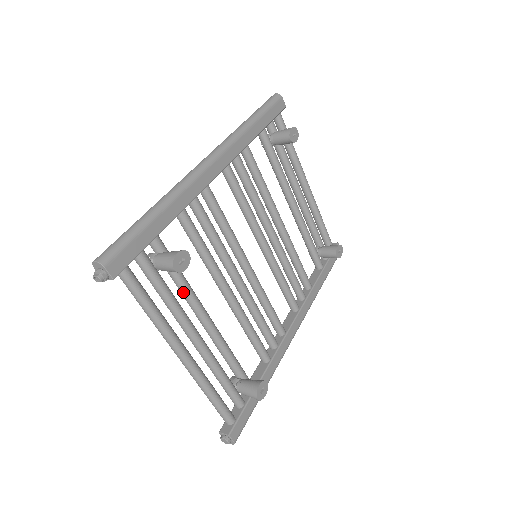
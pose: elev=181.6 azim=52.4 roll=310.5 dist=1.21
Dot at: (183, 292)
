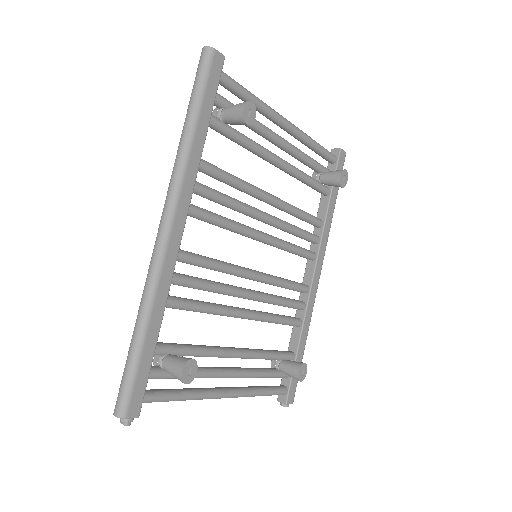
Dot at: occluded
